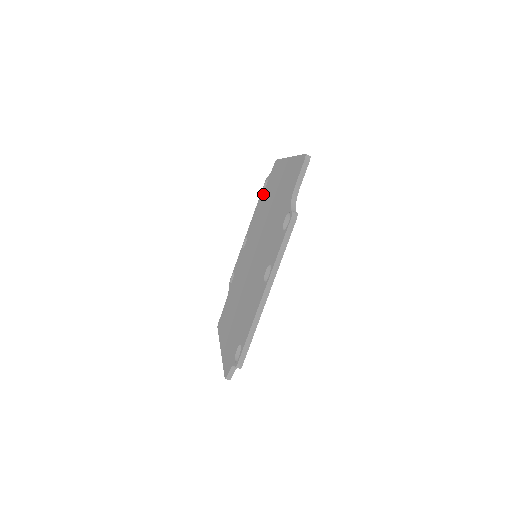
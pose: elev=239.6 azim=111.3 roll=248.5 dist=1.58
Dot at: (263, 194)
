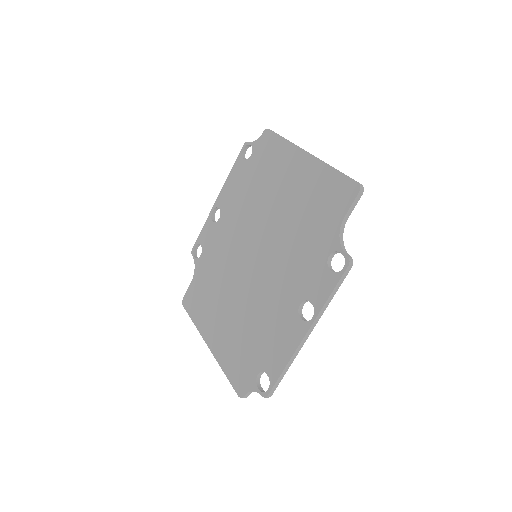
Dot at: (246, 166)
